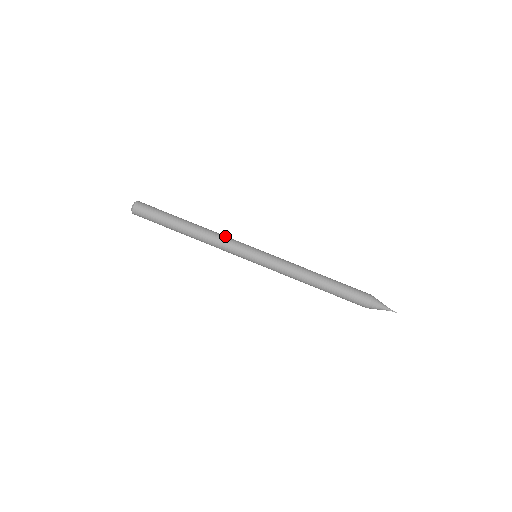
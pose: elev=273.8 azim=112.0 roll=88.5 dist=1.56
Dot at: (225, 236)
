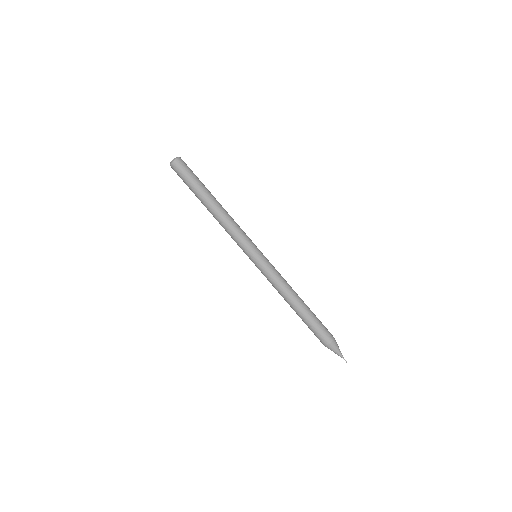
Dot at: (238, 226)
